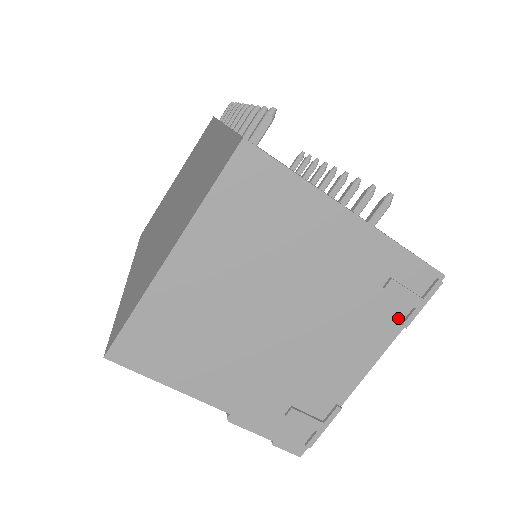
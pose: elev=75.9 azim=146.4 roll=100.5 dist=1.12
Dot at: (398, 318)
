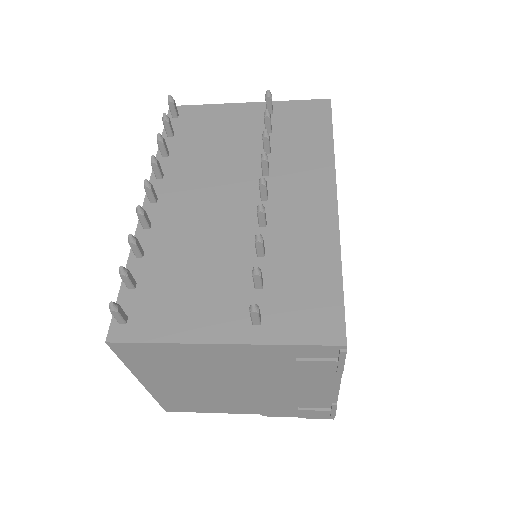
Dot at: (330, 369)
